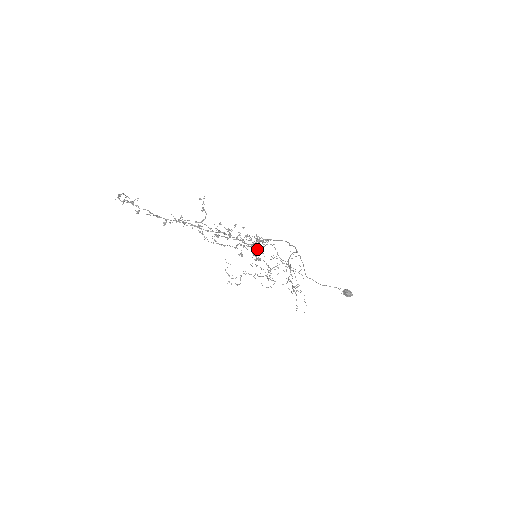
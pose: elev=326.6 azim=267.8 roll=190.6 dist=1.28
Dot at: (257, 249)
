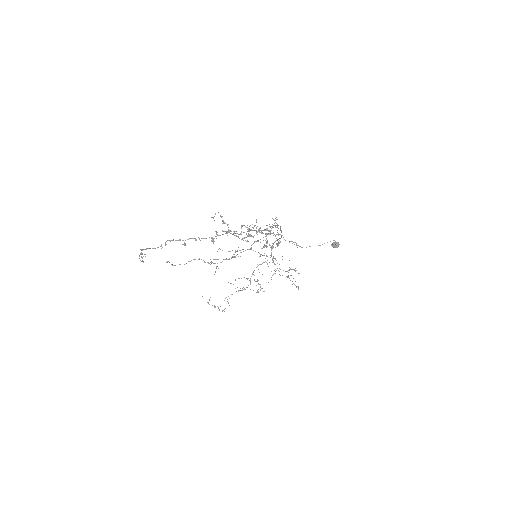
Dot at: (266, 241)
